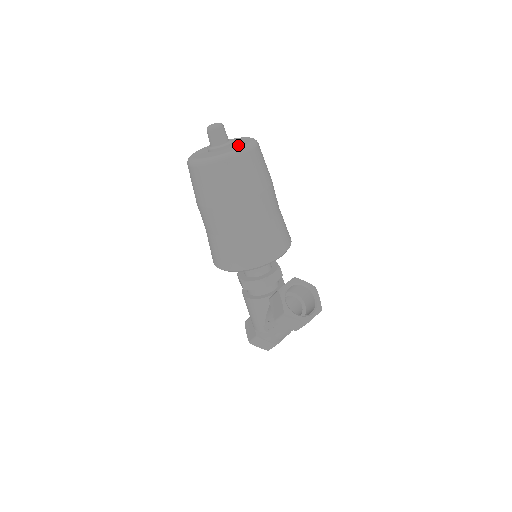
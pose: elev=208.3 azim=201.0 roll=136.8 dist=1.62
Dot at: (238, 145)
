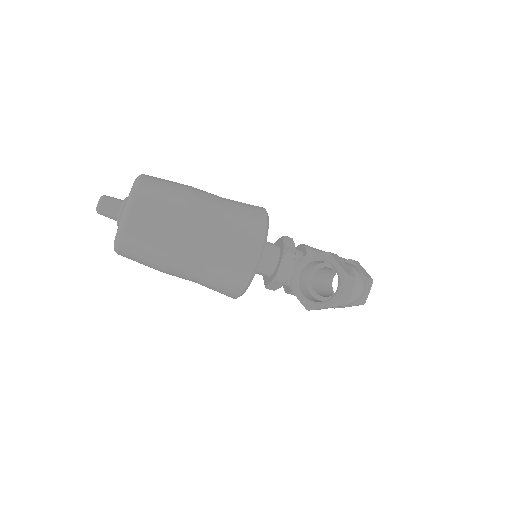
Dot at: occluded
